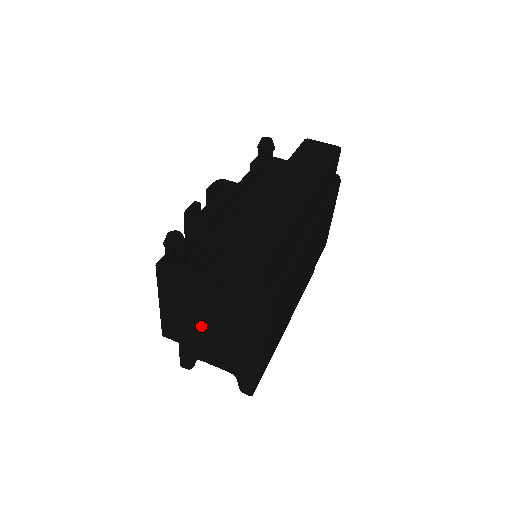
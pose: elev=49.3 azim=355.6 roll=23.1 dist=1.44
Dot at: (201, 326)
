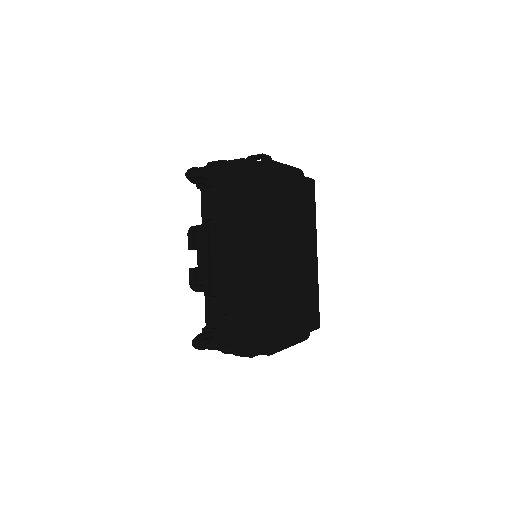
Dot at: occluded
